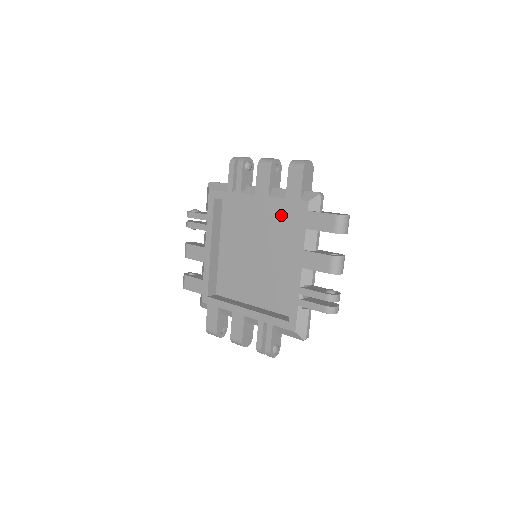
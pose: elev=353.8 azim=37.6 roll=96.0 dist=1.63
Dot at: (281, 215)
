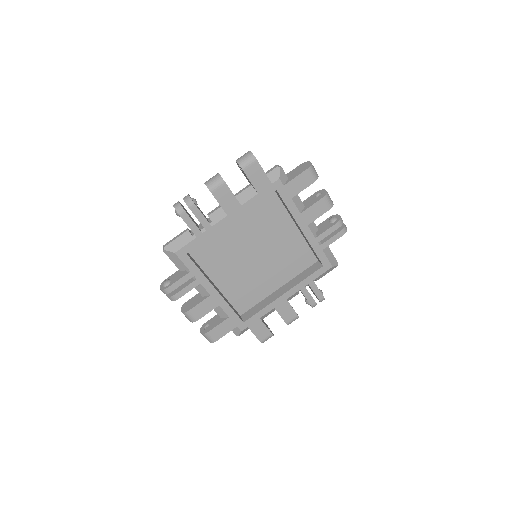
Dot at: (253, 210)
